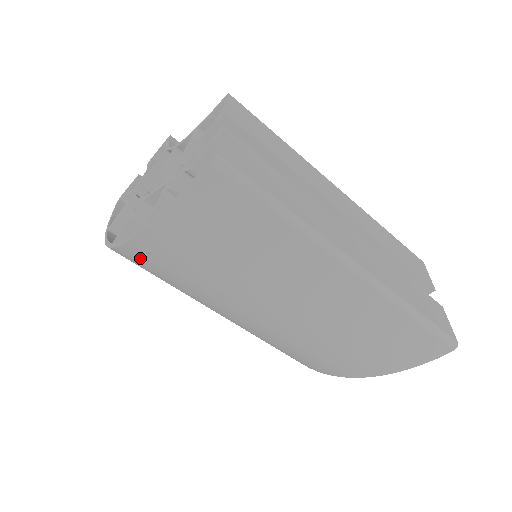
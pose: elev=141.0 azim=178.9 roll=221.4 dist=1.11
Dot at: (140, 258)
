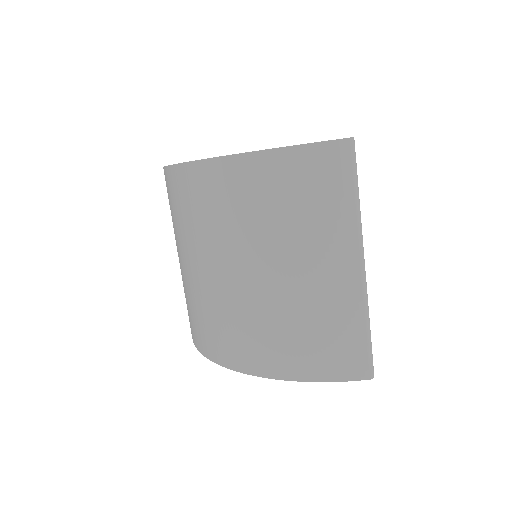
Dot at: (224, 175)
